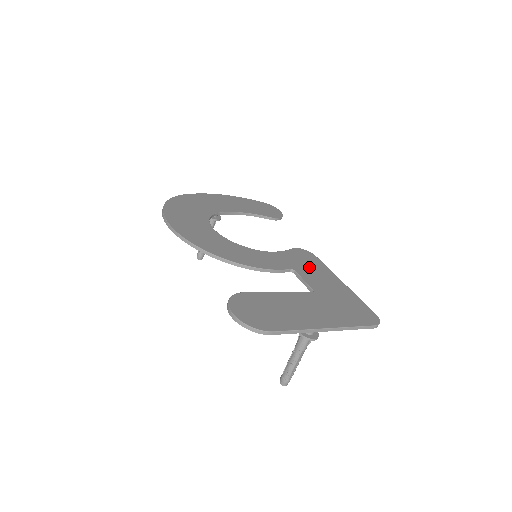
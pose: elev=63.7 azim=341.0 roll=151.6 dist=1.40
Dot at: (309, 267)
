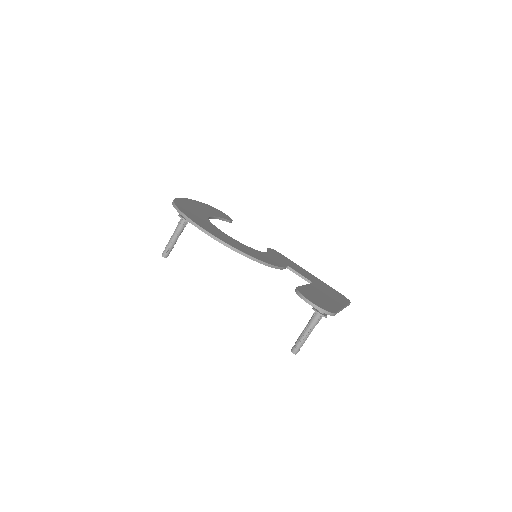
Dot at: (290, 263)
